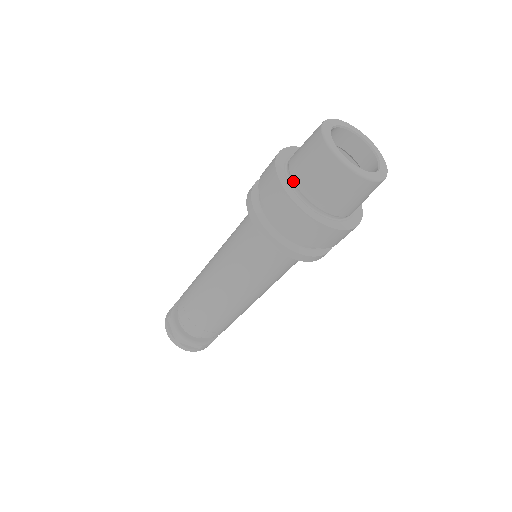
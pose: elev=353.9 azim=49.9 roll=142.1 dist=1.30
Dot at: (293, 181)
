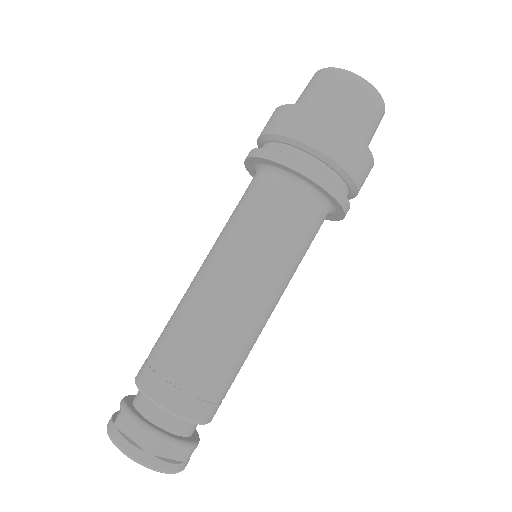
Dot at: occluded
